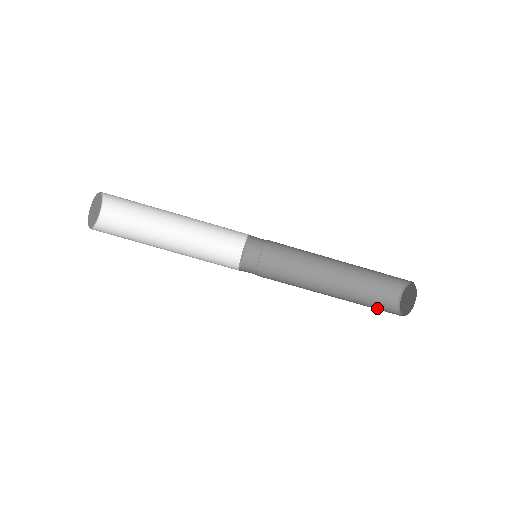
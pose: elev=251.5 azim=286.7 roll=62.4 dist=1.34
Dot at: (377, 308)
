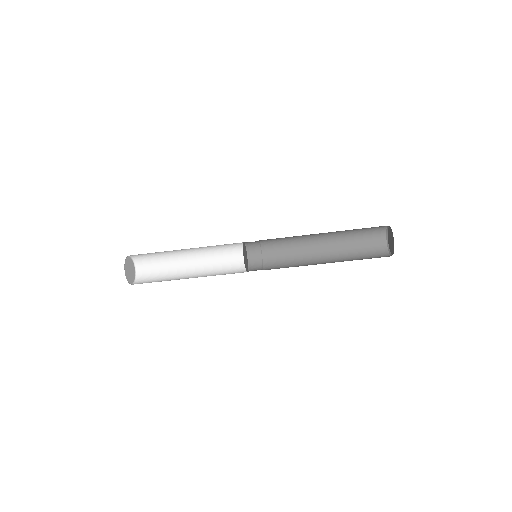
Dot at: (365, 242)
